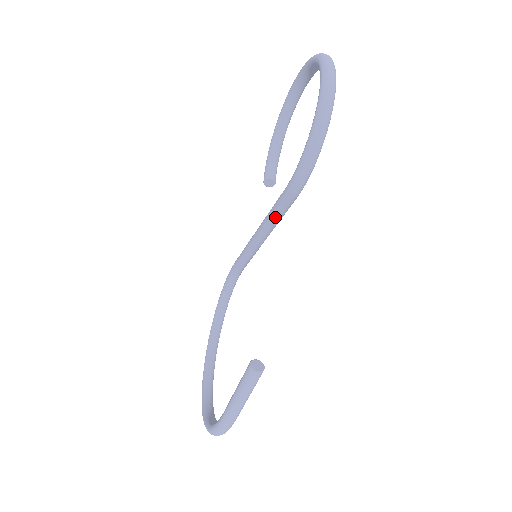
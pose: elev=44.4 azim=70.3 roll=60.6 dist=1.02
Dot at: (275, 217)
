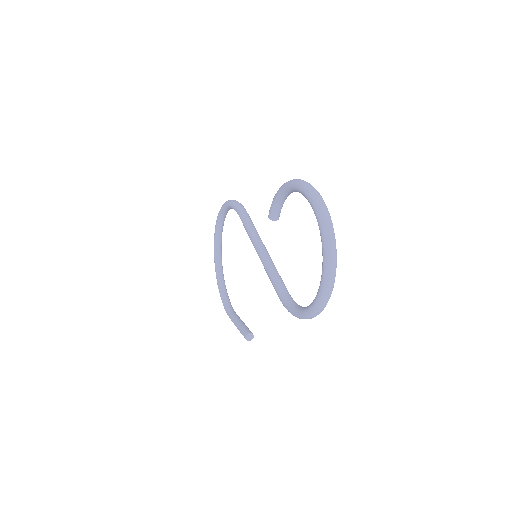
Dot at: occluded
